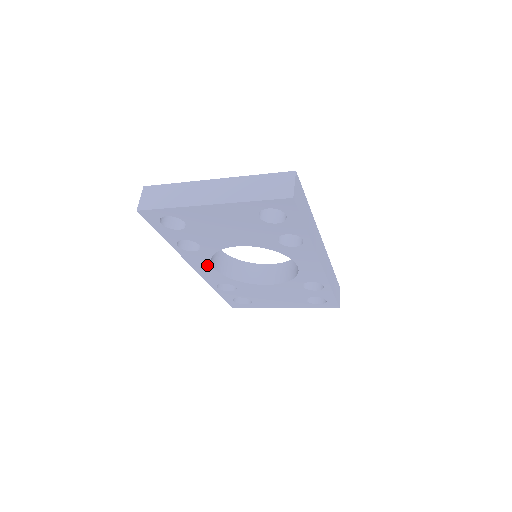
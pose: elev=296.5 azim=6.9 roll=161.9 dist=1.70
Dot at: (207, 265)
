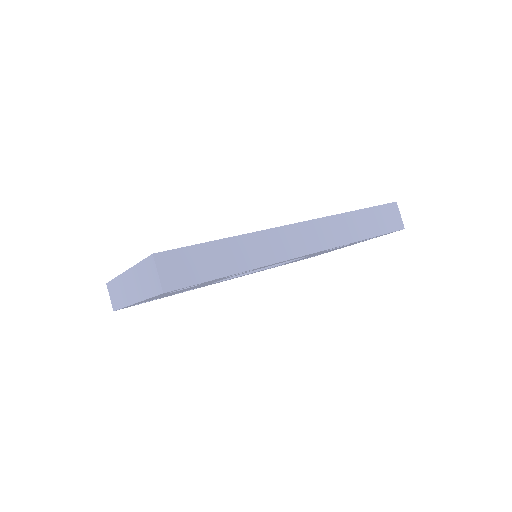
Dot at: occluded
